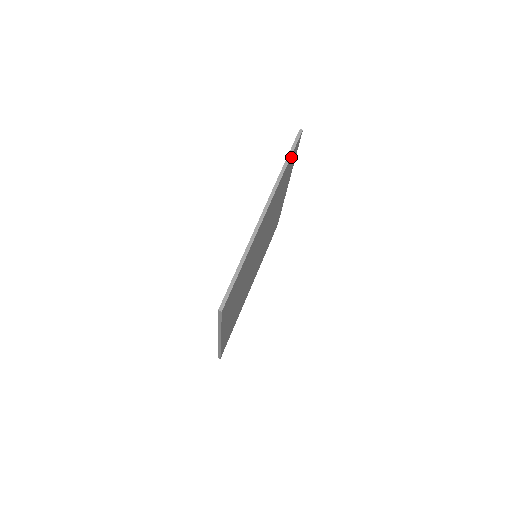
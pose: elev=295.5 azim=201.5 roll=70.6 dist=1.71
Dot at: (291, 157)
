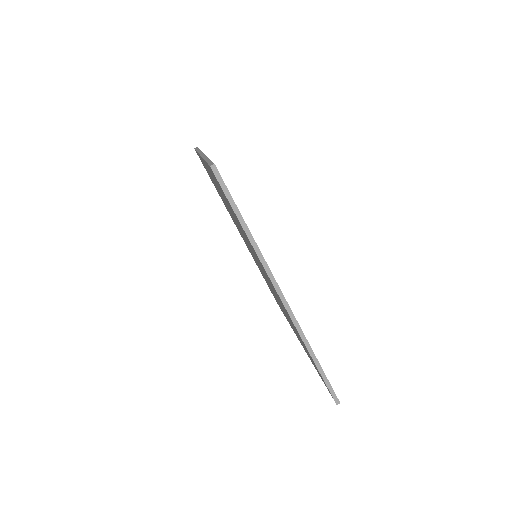
Dot at: occluded
